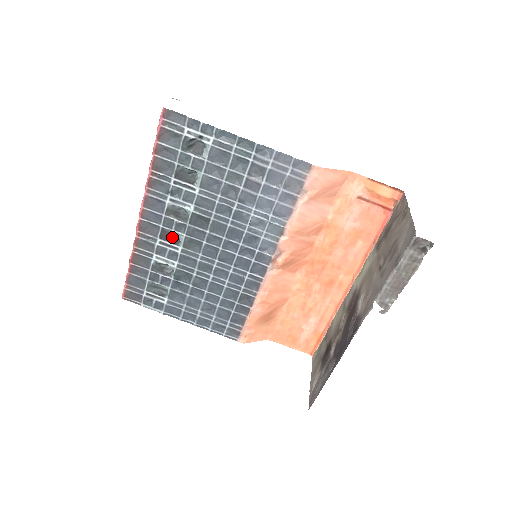
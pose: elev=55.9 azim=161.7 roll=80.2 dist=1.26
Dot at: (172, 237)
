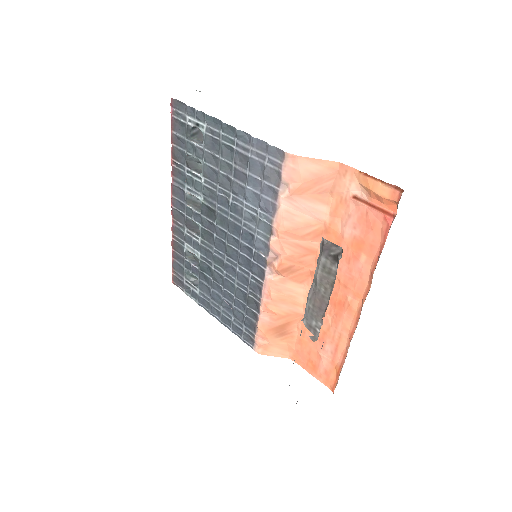
Dot at: (196, 227)
